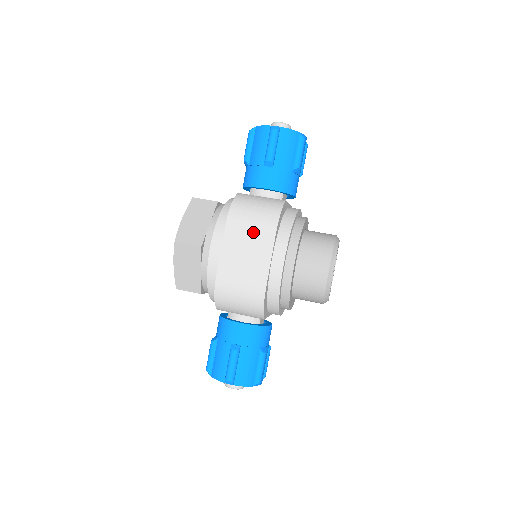
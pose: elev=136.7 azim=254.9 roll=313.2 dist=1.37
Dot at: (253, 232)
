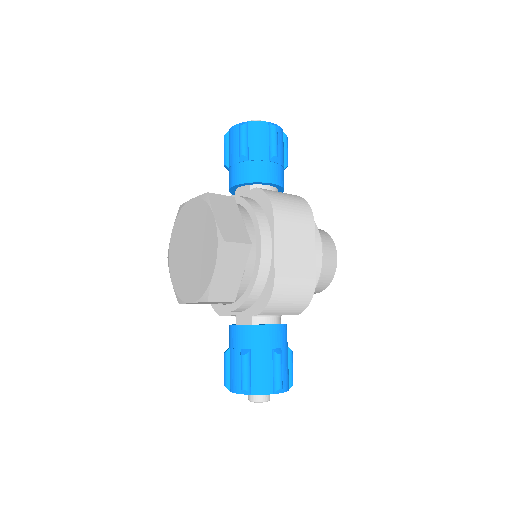
Dot at: (297, 224)
